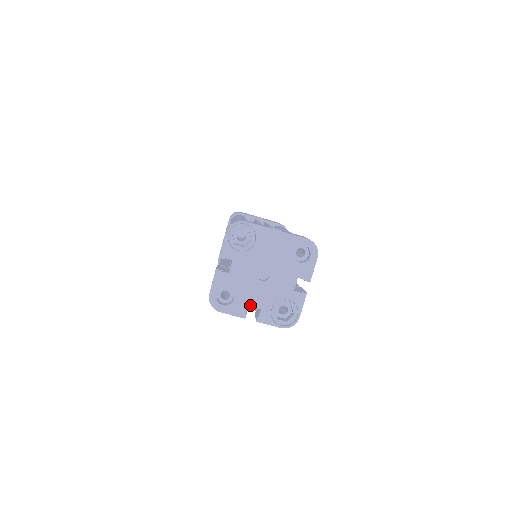
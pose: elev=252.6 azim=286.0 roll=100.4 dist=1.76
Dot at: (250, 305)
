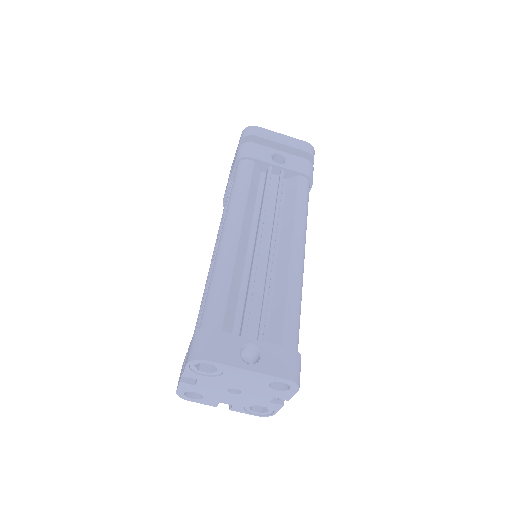
Dot at: (221, 402)
